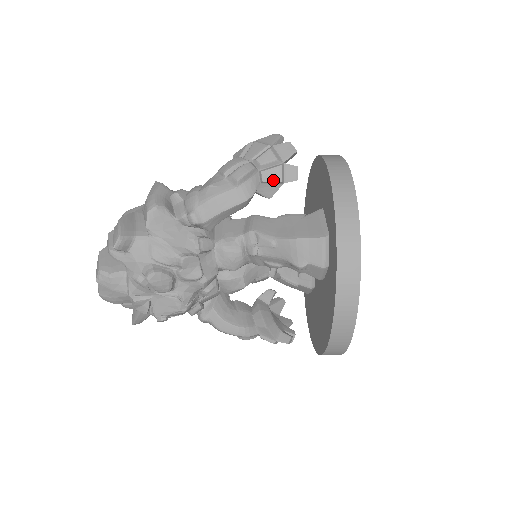
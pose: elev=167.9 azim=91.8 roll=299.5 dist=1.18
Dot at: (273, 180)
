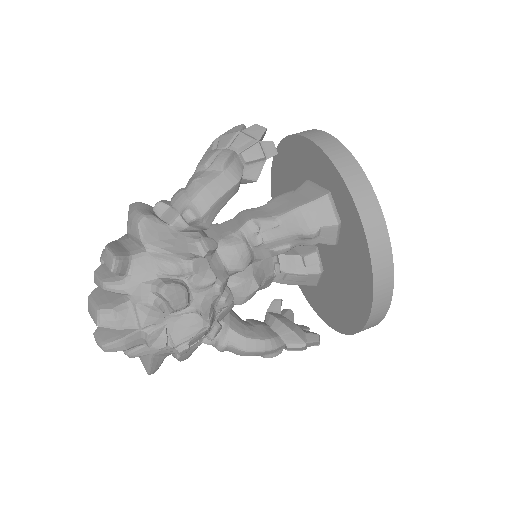
Dot at: (256, 158)
